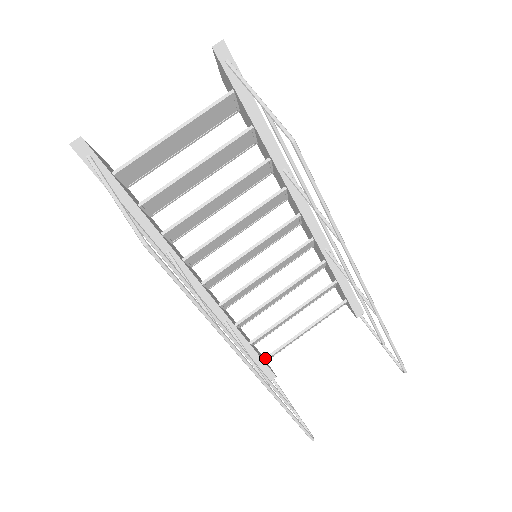
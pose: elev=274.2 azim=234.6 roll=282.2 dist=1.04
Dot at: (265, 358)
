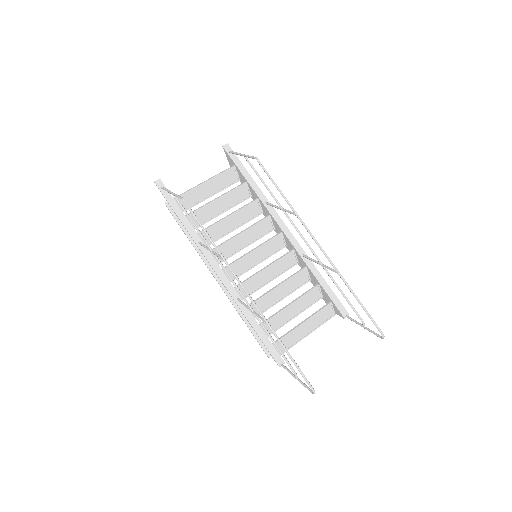
Dot at: occluded
